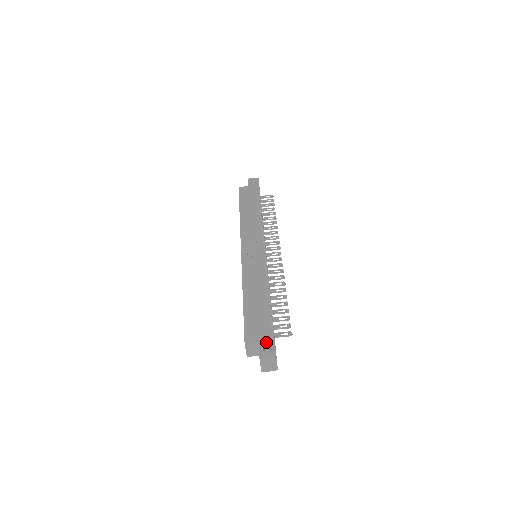
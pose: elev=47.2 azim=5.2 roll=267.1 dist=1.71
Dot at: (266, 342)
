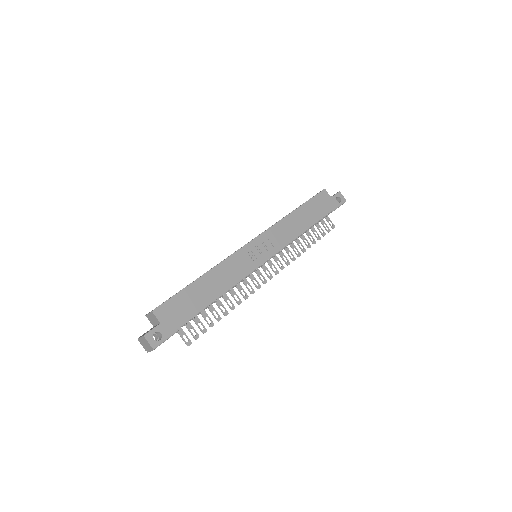
Dot at: (165, 330)
